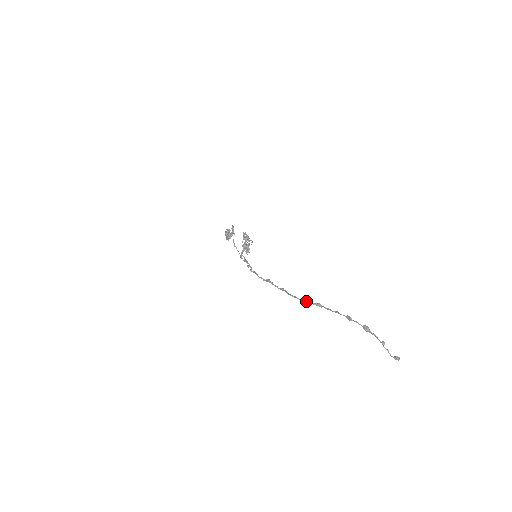
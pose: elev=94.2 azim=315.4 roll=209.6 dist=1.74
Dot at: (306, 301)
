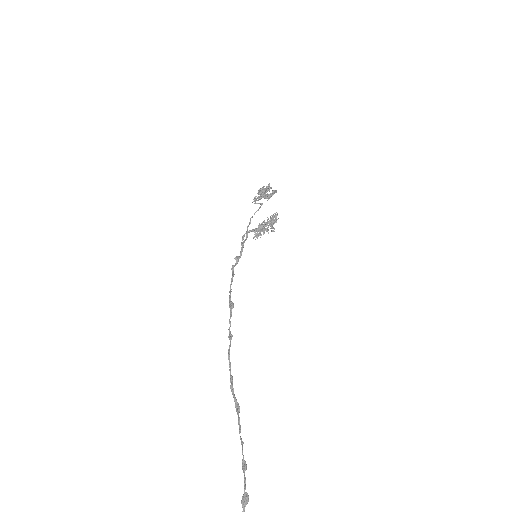
Dot at: (232, 387)
